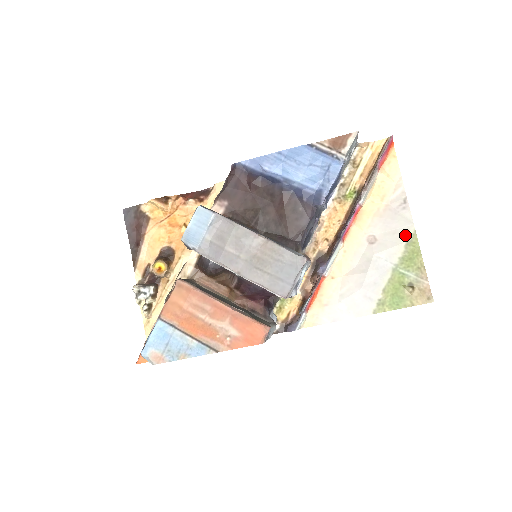
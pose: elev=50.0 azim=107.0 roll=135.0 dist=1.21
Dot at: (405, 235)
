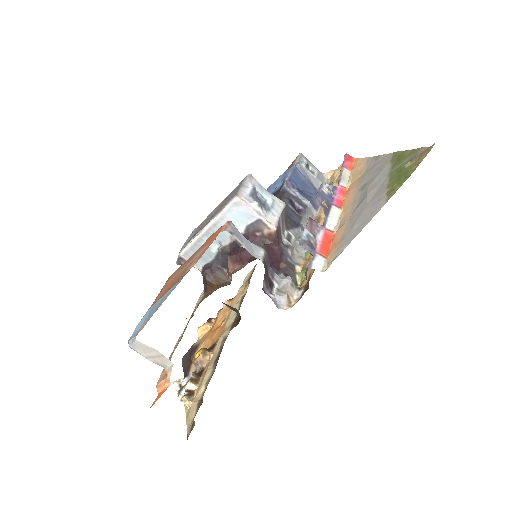
Dot at: (387, 161)
